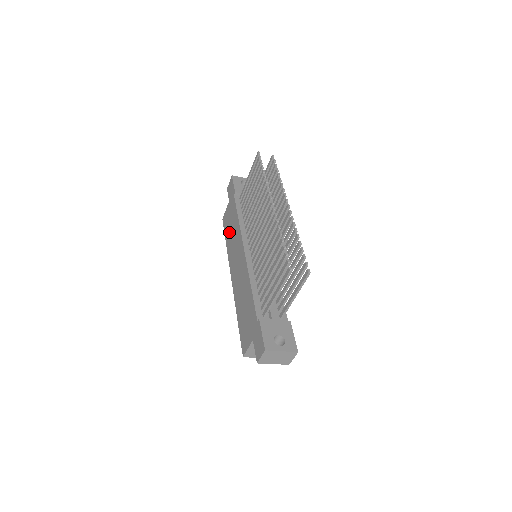
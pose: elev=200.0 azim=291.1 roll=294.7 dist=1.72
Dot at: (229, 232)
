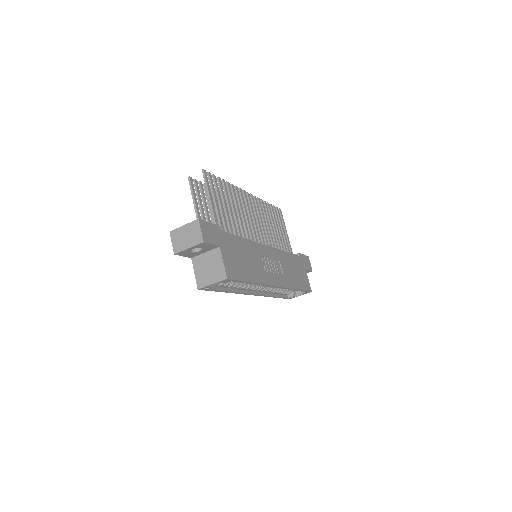
Dot at: occluded
